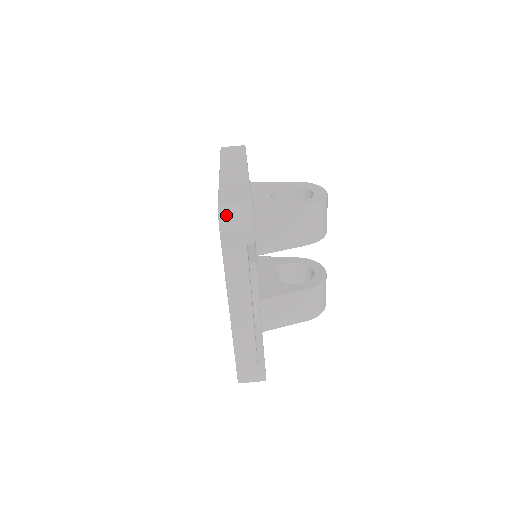
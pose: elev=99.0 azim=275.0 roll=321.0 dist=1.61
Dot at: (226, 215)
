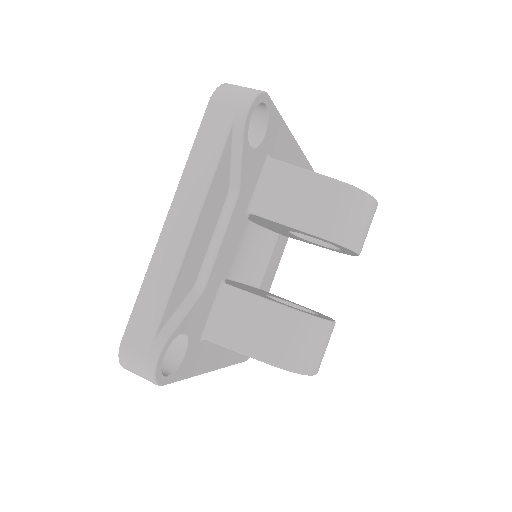
Dot at: (229, 86)
